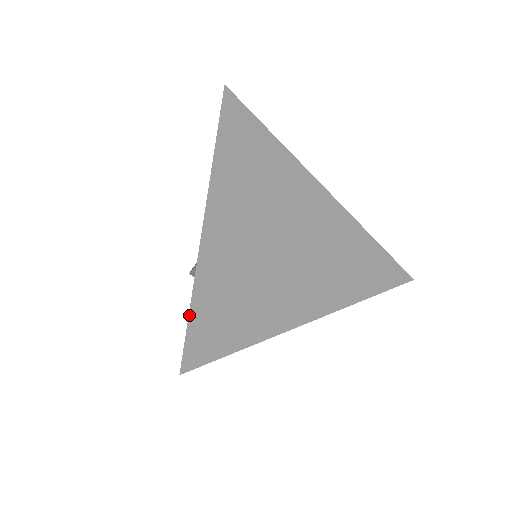
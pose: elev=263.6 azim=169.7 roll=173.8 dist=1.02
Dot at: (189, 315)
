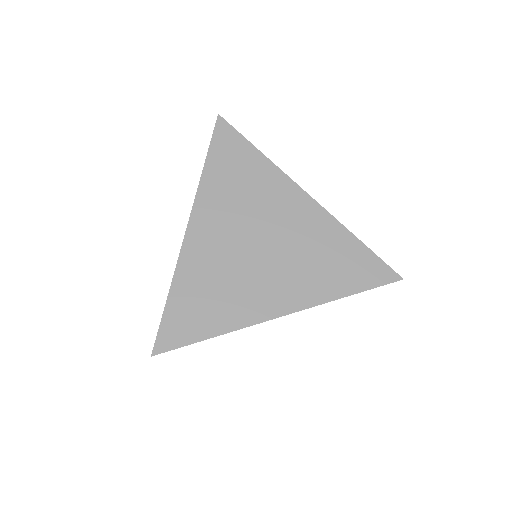
Dot at: (163, 314)
